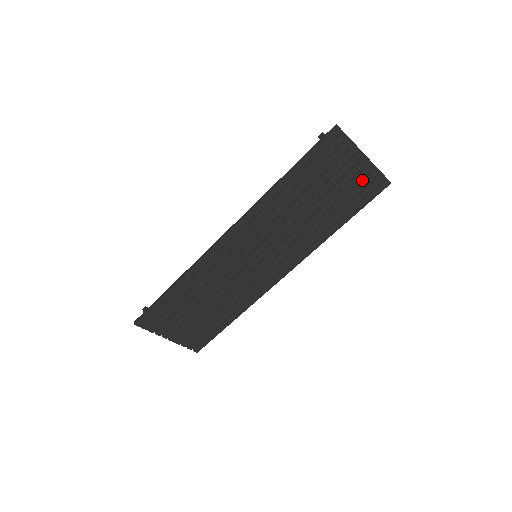
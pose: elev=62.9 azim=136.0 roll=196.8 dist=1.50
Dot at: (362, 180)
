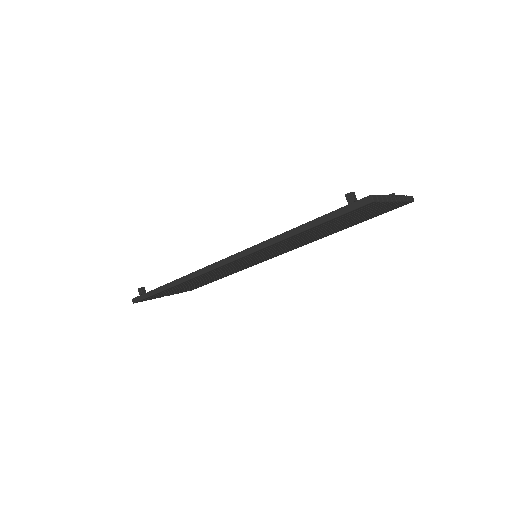
Dot at: occluded
